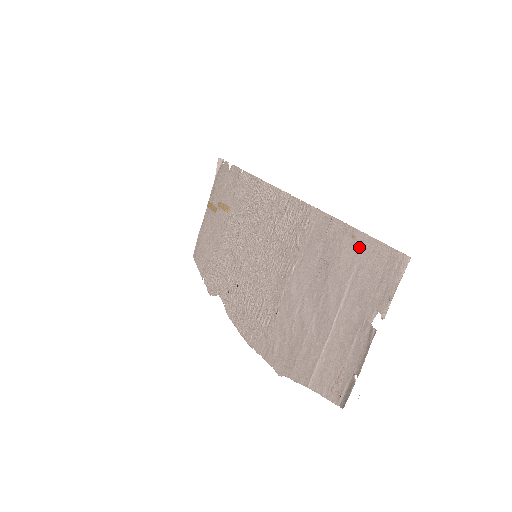
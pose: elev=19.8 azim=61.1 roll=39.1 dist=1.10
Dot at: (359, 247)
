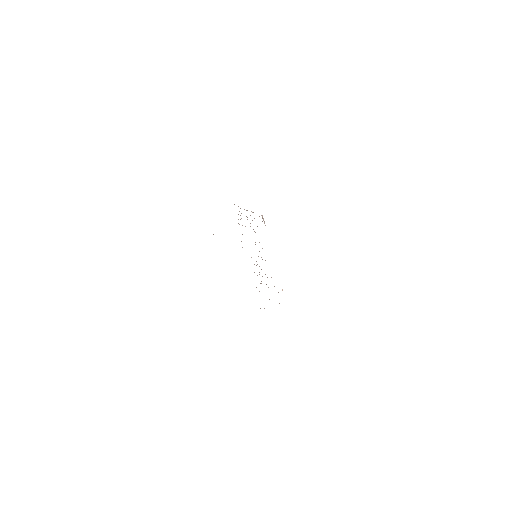
Dot at: occluded
